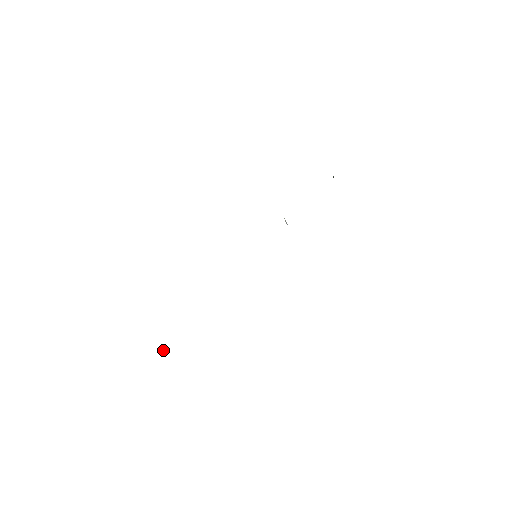
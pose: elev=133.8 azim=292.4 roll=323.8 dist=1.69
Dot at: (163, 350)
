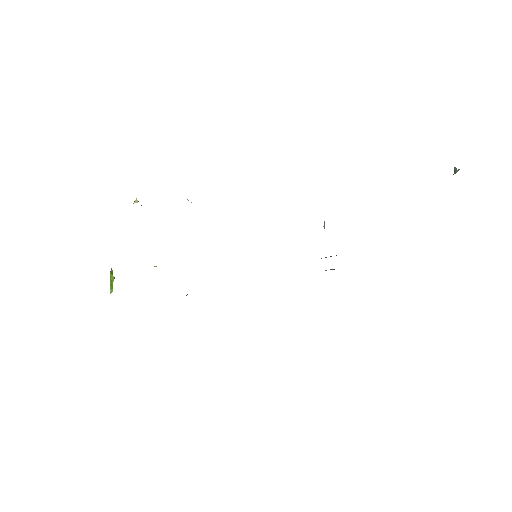
Dot at: (110, 276)
